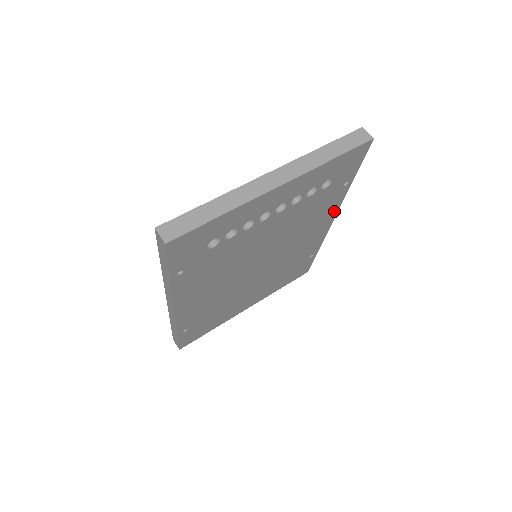
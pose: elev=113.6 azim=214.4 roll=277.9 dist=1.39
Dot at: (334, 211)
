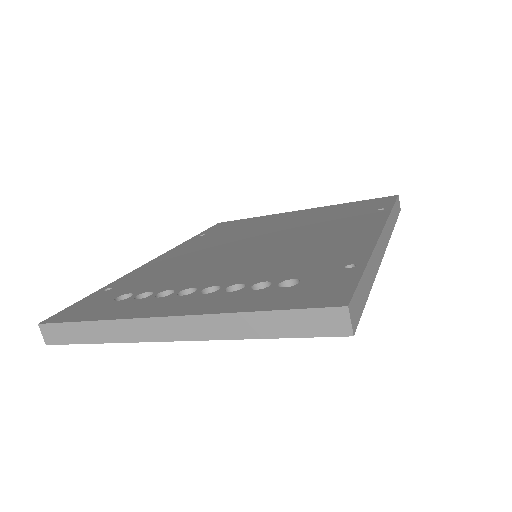
Dot at: occluded
